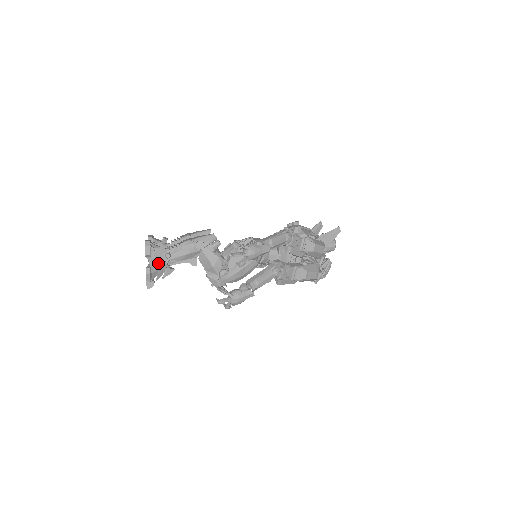
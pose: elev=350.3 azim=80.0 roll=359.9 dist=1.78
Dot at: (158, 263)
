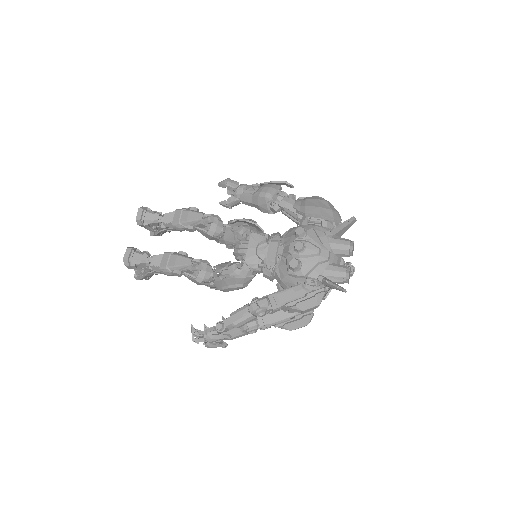
Dot at: (144, 274)
